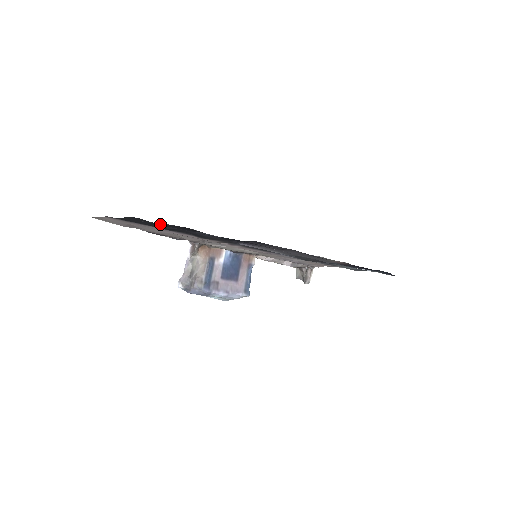
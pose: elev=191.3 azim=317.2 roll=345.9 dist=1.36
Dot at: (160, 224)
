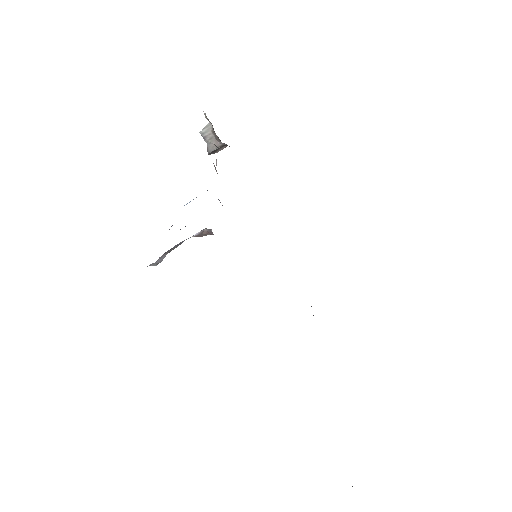
Dot at: occluded
